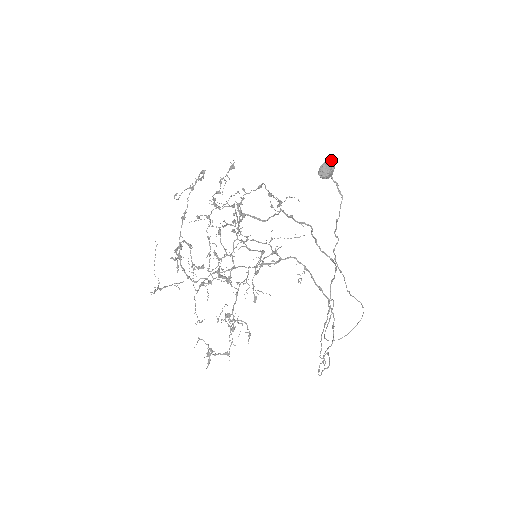
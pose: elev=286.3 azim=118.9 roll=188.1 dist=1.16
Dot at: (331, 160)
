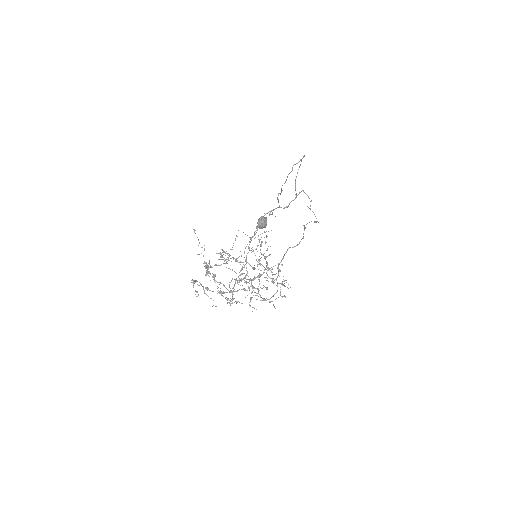
Dot at: (262, 222)
